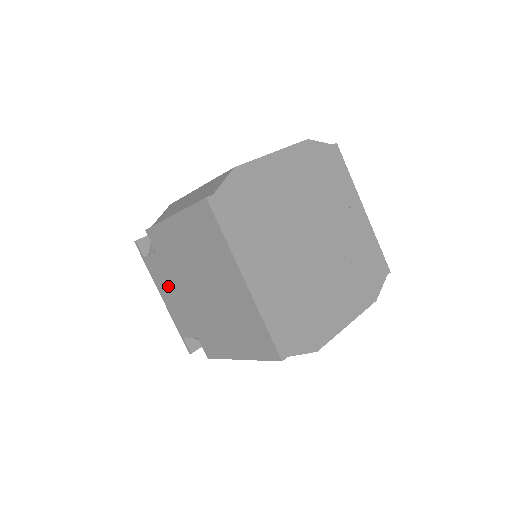
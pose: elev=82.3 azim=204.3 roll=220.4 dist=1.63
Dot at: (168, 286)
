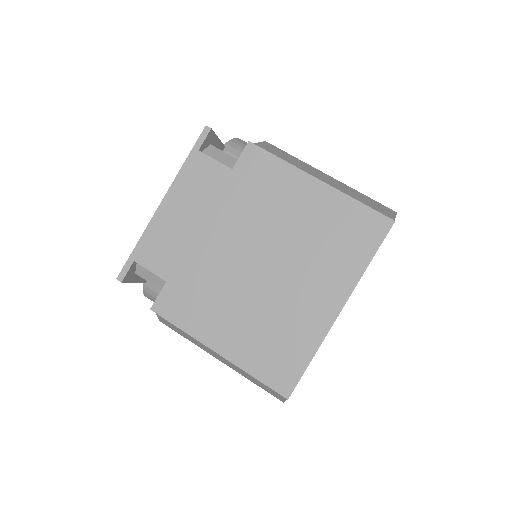
Dot at: (198, 206)
